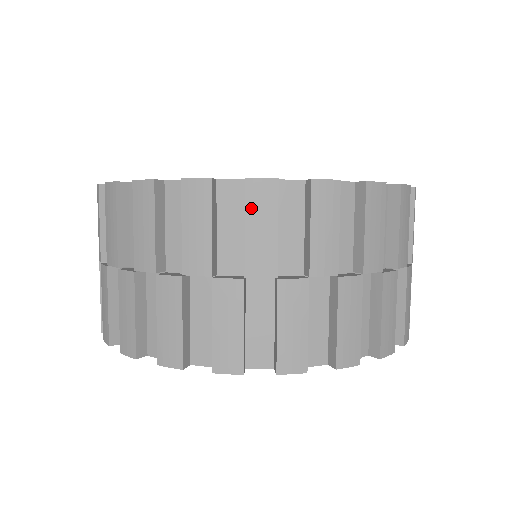
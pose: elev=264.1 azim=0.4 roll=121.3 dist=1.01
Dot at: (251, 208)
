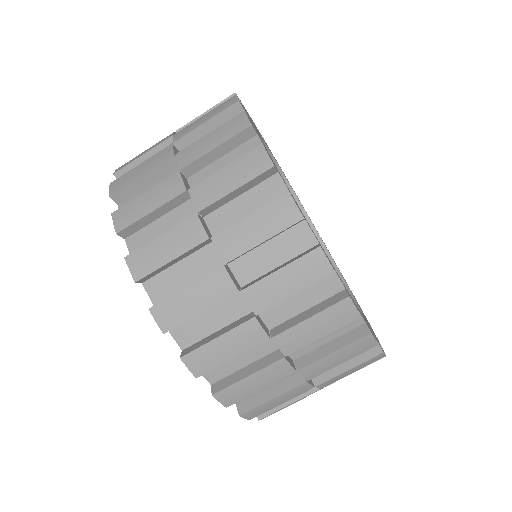
Dot at: (224, 126)
